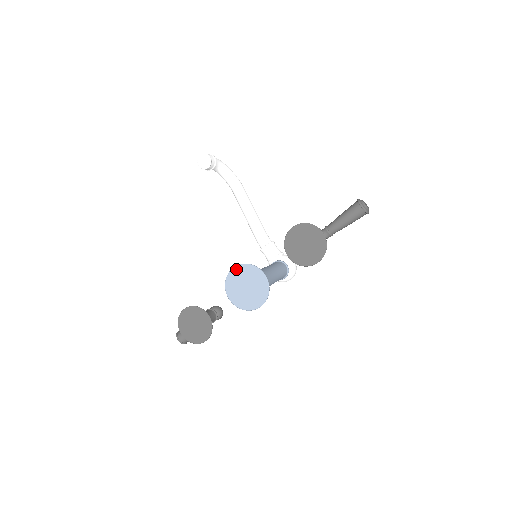
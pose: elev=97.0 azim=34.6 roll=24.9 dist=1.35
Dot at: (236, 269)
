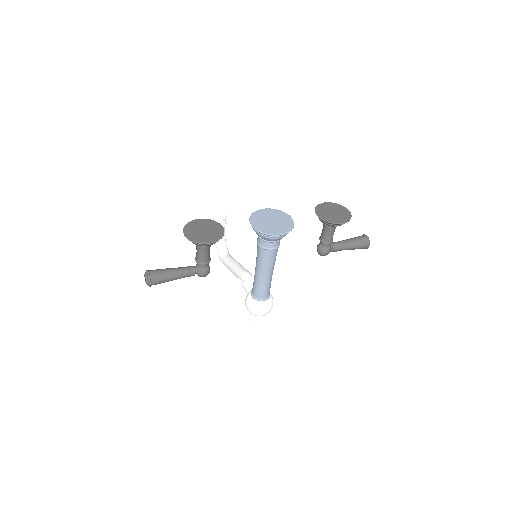
Dot at: (266, 210)
